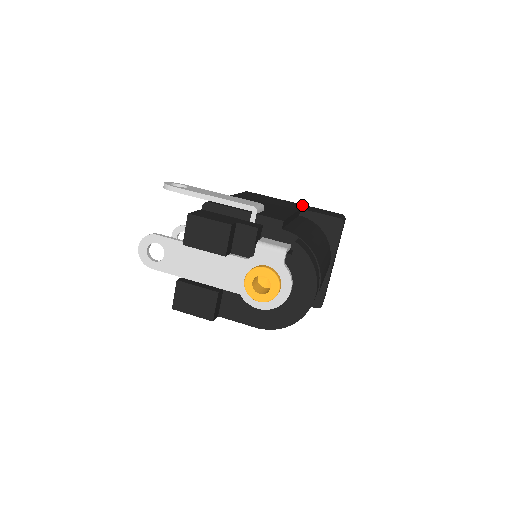
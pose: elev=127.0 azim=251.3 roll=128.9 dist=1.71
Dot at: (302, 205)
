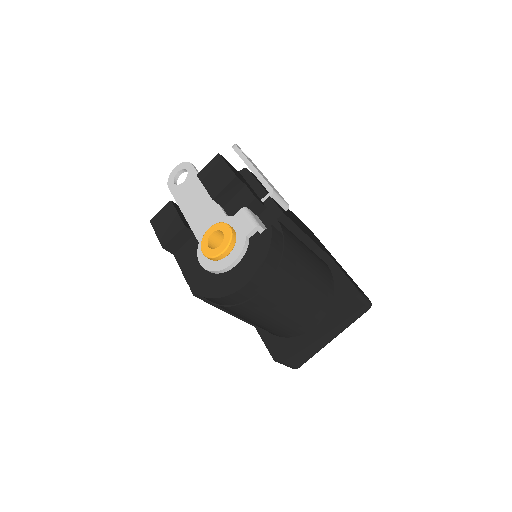
Dot at: occluded
